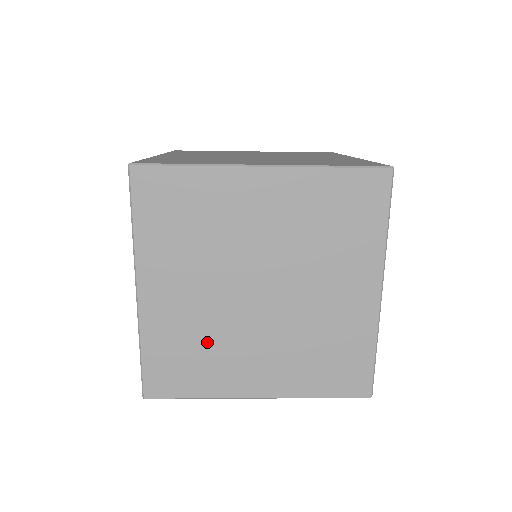
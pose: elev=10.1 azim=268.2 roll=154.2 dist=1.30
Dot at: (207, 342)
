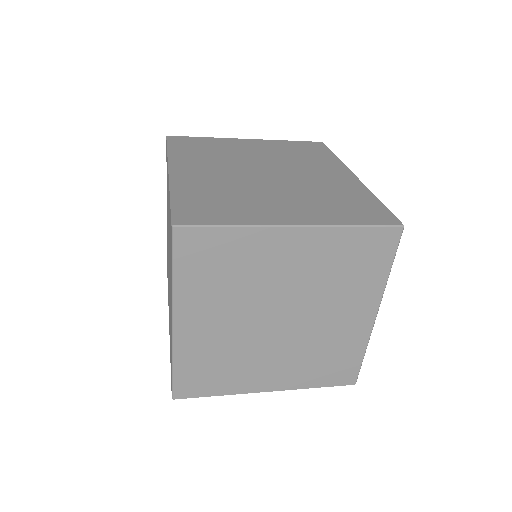
Dot at: (231, 357)
